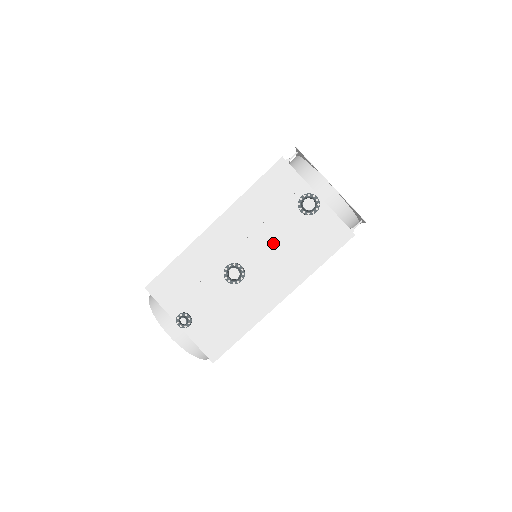
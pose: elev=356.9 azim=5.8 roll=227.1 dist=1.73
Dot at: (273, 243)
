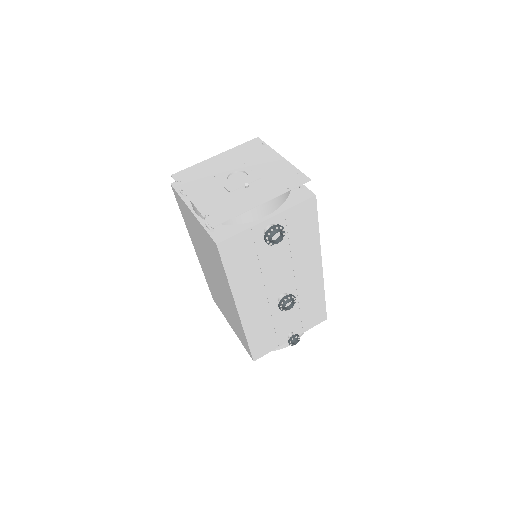
Dot at: (280, 266)
